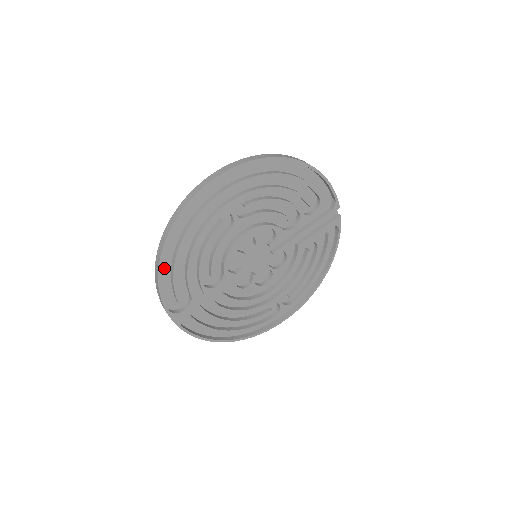
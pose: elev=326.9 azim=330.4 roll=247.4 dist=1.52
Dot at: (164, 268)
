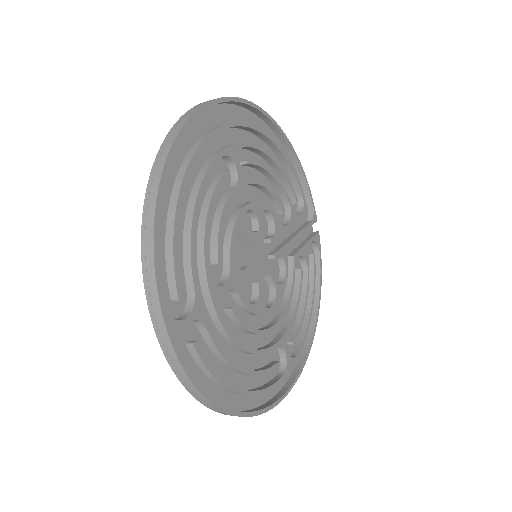
Dot at: occluded
